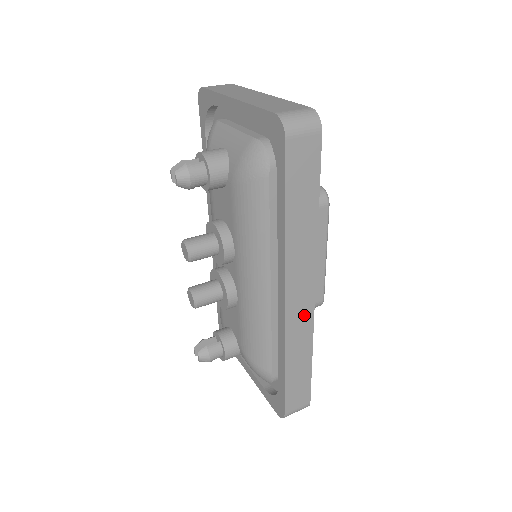
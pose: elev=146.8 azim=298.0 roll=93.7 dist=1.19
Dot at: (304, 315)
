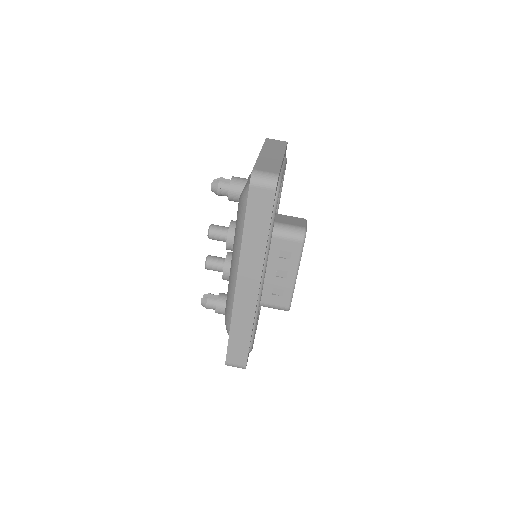
Dot at: (249, 301)
